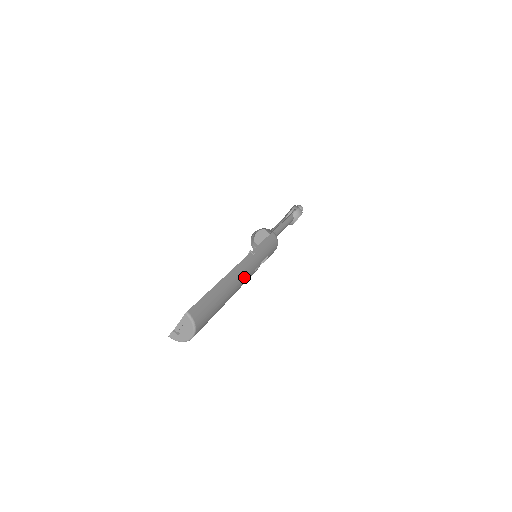
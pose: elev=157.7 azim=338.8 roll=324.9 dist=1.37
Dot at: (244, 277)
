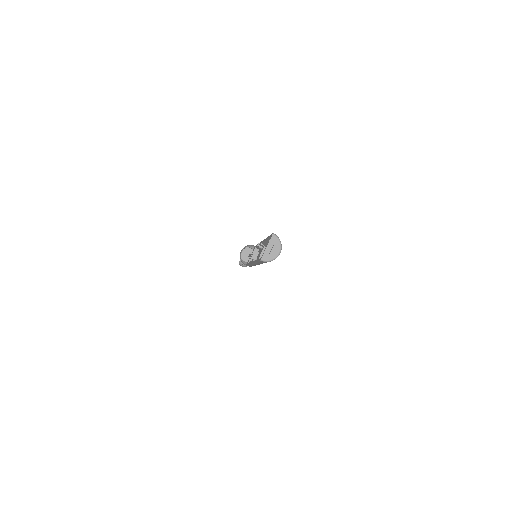
Dot at: occluded
